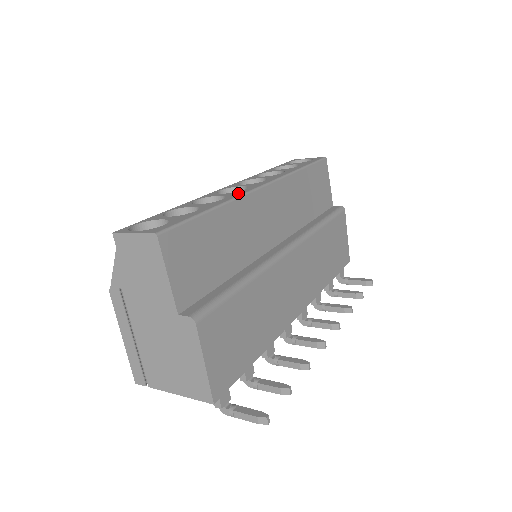
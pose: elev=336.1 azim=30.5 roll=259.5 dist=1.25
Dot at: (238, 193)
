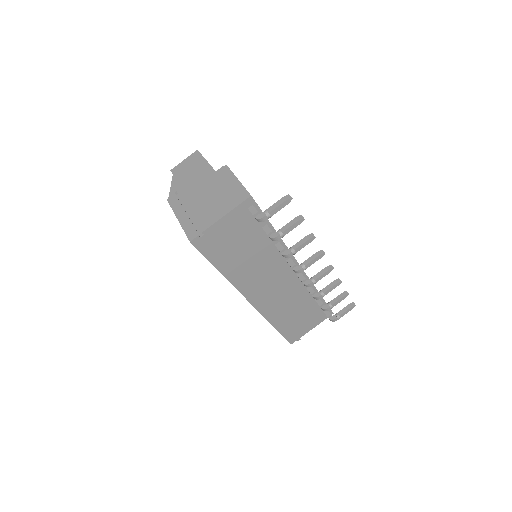
Dot at: occluded
